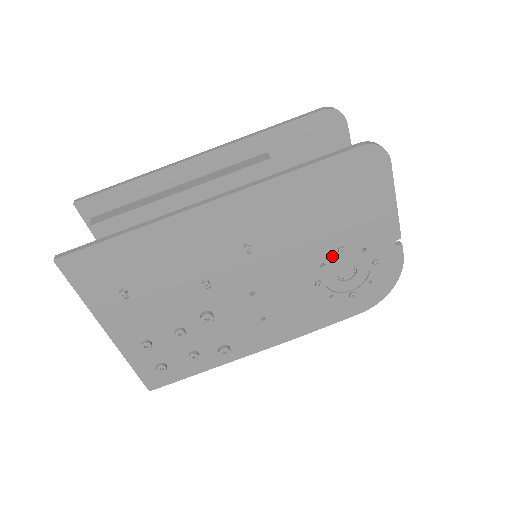
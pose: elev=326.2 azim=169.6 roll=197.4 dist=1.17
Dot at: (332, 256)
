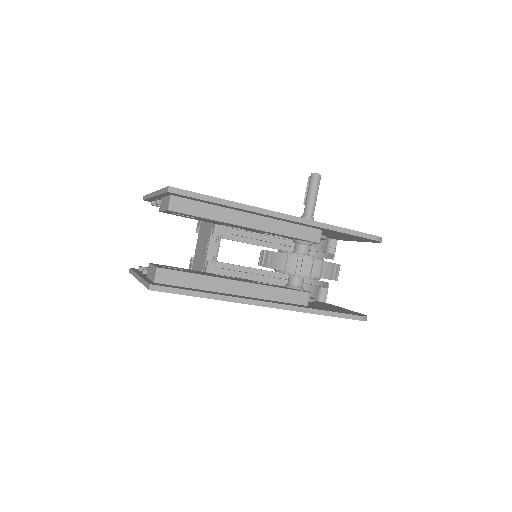
Dot at: occluded
